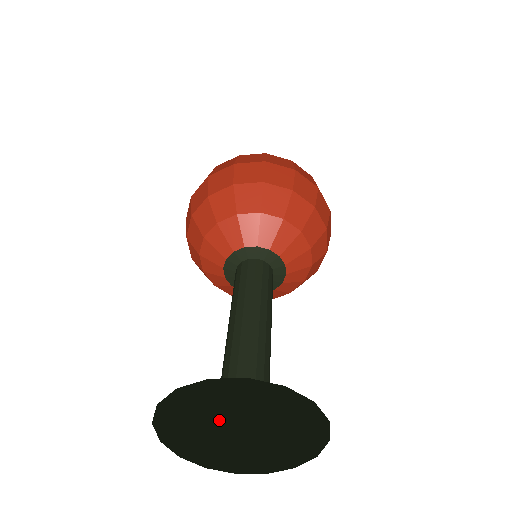
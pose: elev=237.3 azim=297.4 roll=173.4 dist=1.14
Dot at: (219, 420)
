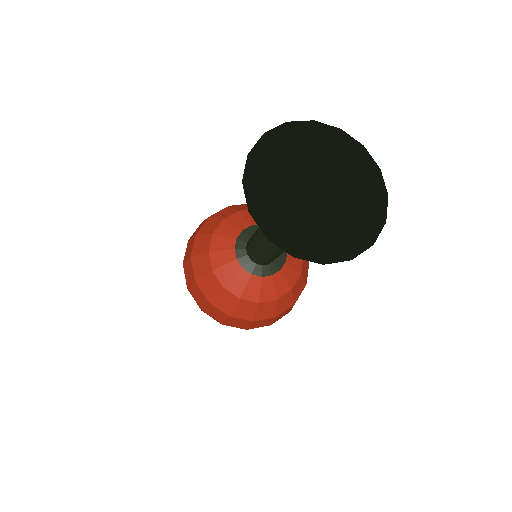
Dot at: occluded
